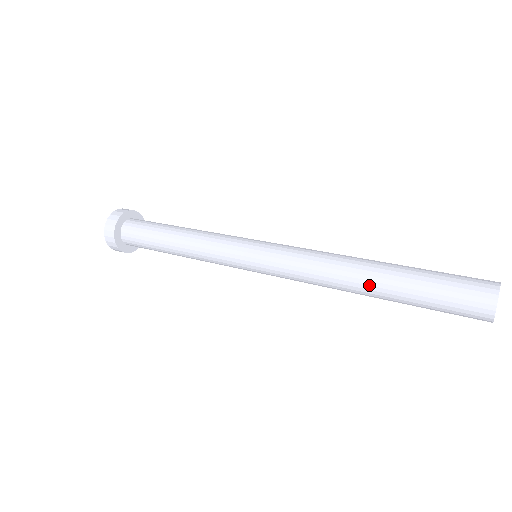
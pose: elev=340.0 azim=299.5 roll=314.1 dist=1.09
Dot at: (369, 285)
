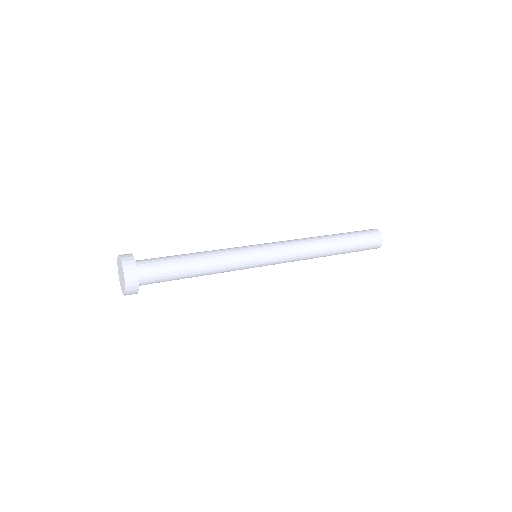
Dot at: (332, 253)
